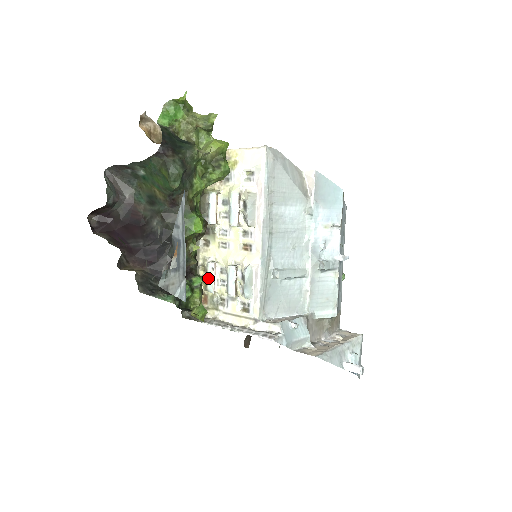
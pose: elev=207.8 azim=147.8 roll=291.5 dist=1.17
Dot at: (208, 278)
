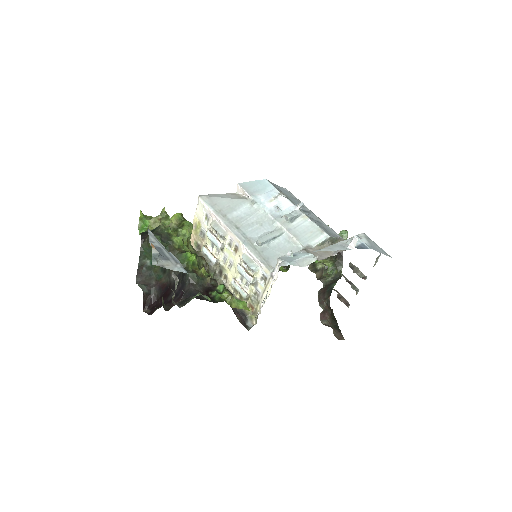
Dot at: (238, 291)
